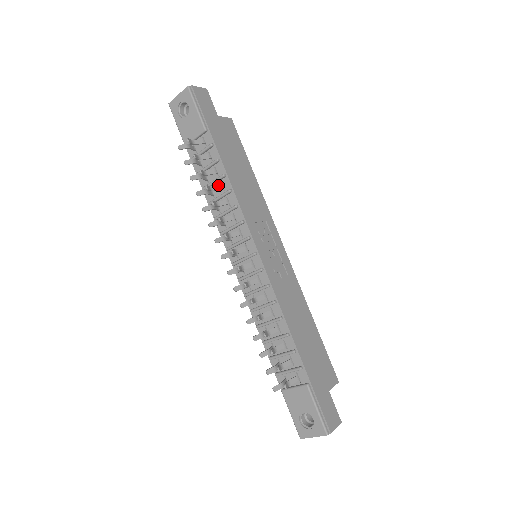
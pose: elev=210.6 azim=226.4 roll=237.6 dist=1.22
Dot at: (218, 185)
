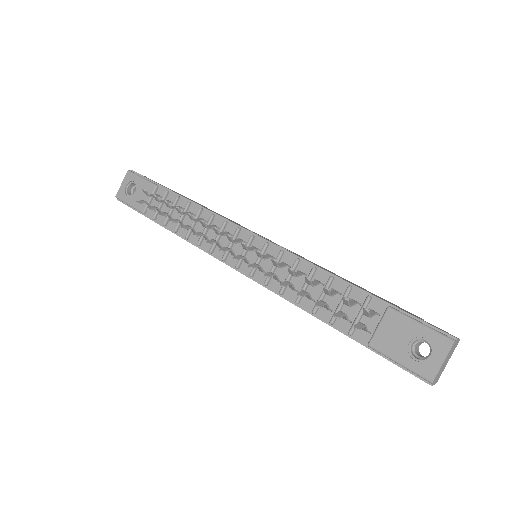
Dot at: (187, 212)
